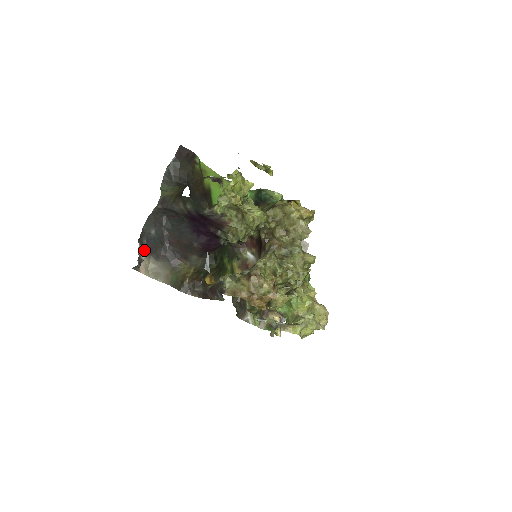
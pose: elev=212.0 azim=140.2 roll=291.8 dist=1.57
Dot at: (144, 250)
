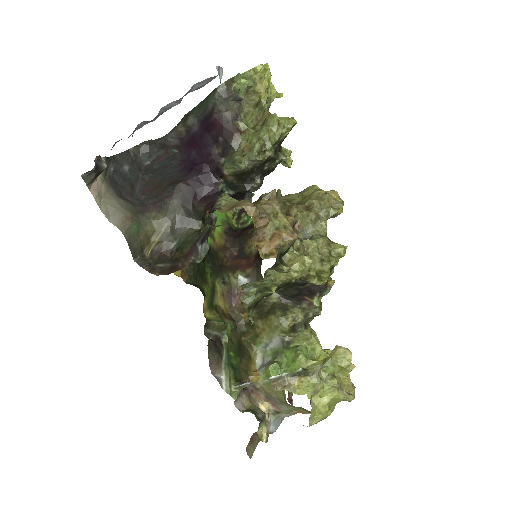
Dot at: (106, 176)
